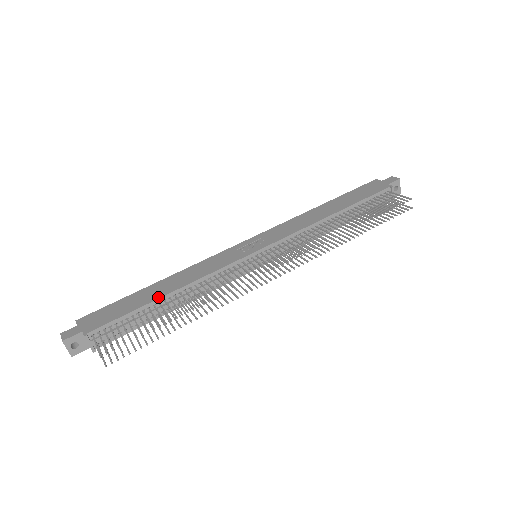
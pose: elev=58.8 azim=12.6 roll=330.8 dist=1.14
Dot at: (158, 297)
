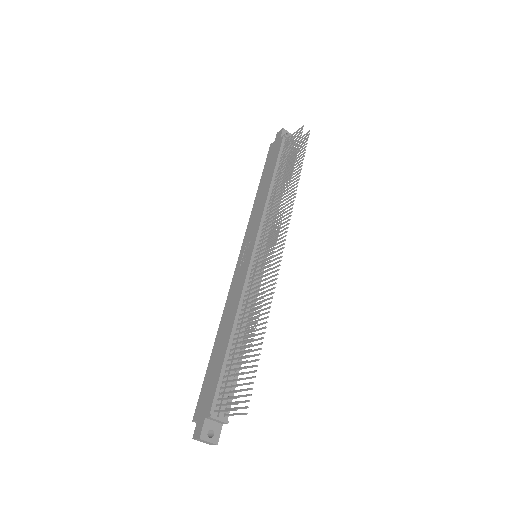
Dot at: (227, 342)
